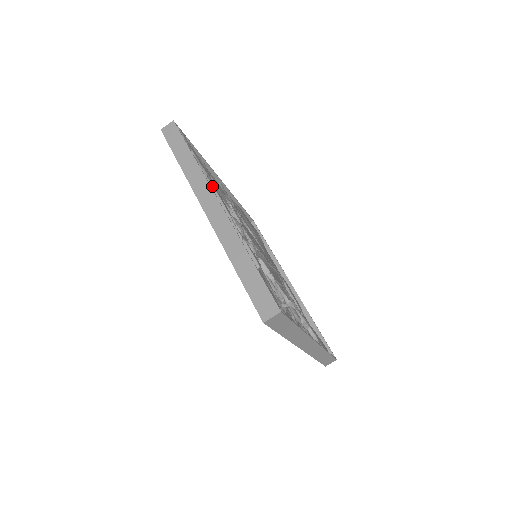
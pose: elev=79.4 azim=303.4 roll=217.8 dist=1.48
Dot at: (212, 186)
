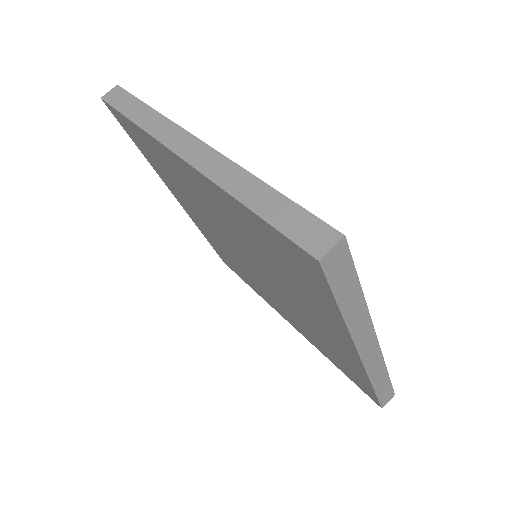
Dot at: occluded
